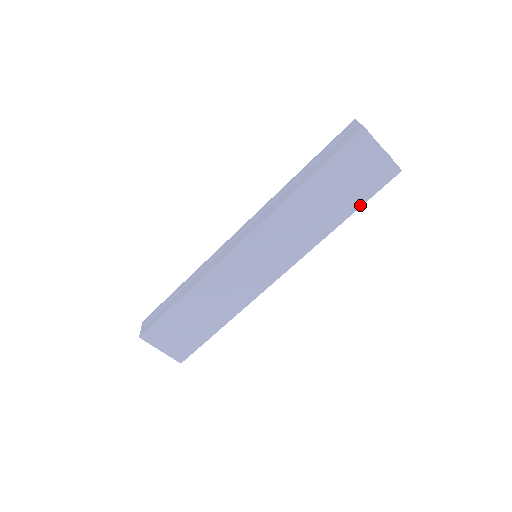
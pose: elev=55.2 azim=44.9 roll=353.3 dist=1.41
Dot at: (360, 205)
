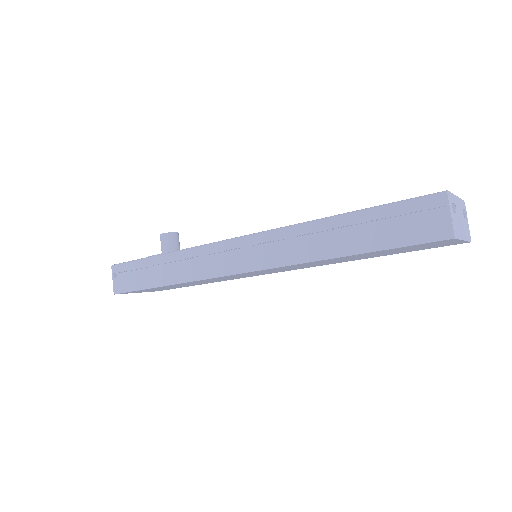
Dot at: occluded
